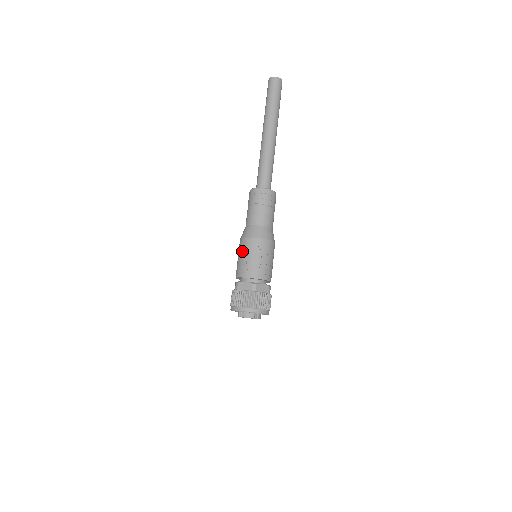
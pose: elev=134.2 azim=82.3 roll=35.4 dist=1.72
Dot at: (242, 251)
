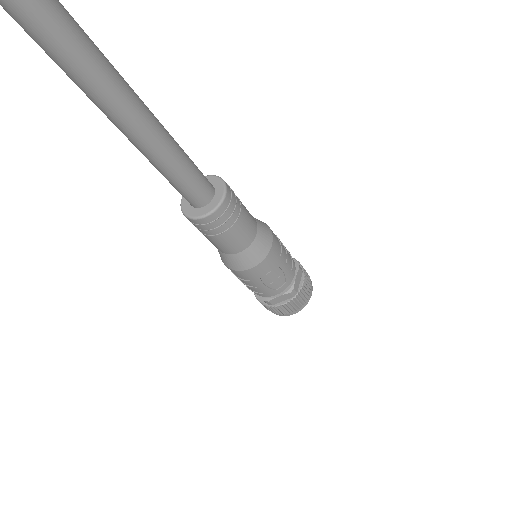
Dot at: (250, 282)
